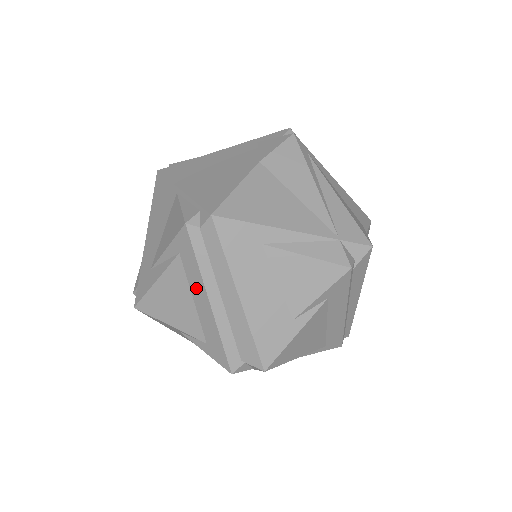
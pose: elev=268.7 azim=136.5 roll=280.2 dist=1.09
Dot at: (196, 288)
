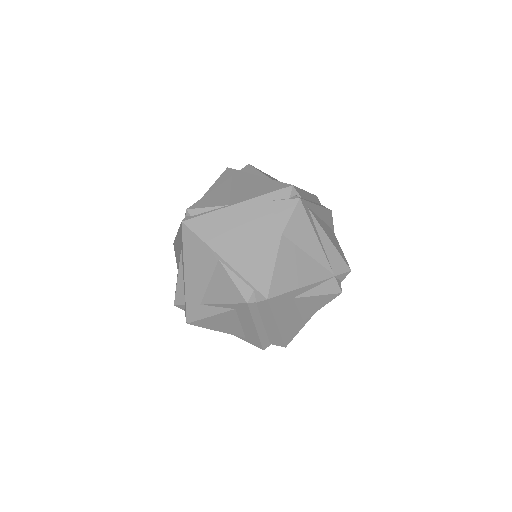
Dot at: (246, 322)
